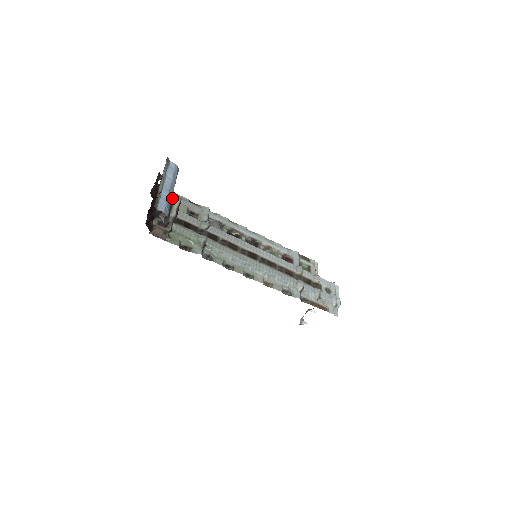
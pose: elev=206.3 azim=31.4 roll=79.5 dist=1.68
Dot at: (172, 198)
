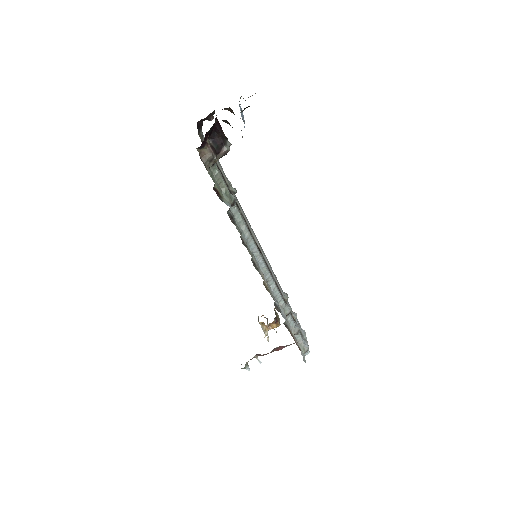
Dot at: occluded
